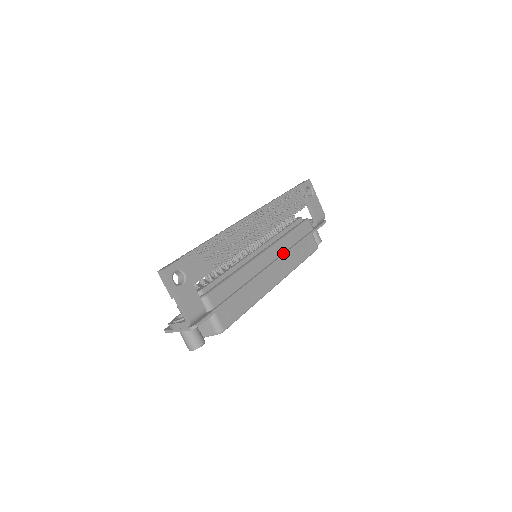
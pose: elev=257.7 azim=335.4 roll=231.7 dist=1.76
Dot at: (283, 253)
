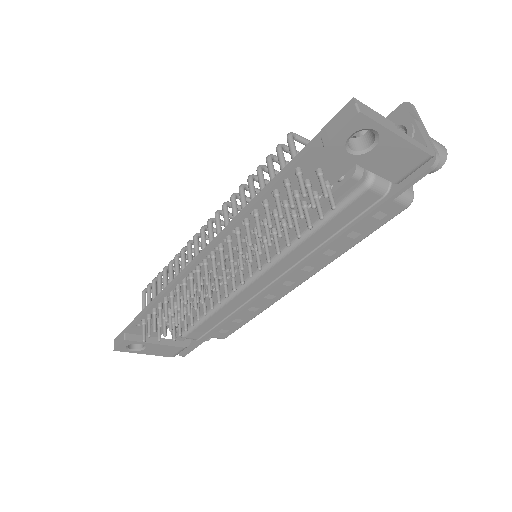
Dot at: (295, 266)
